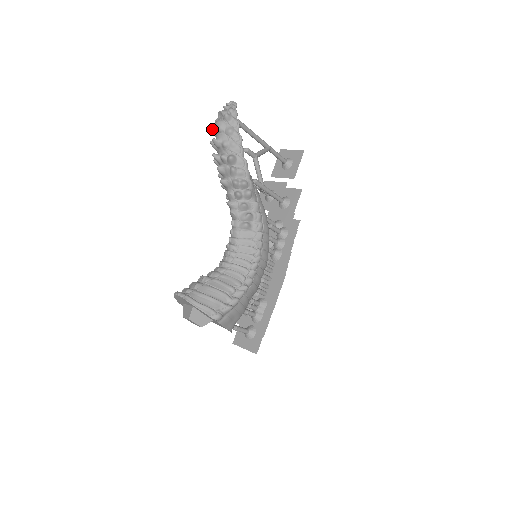
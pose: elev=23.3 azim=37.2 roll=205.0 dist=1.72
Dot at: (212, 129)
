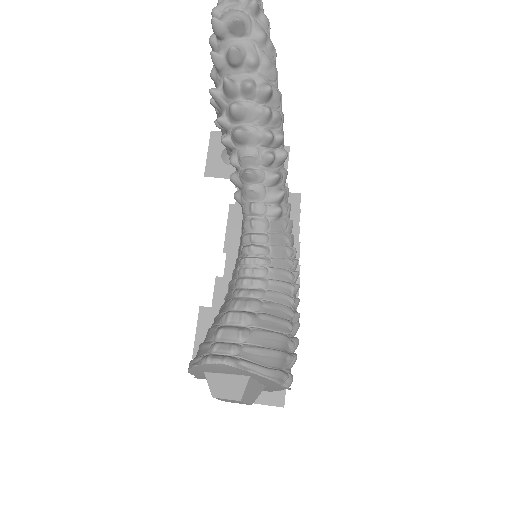
Dot at: (221, 26)
